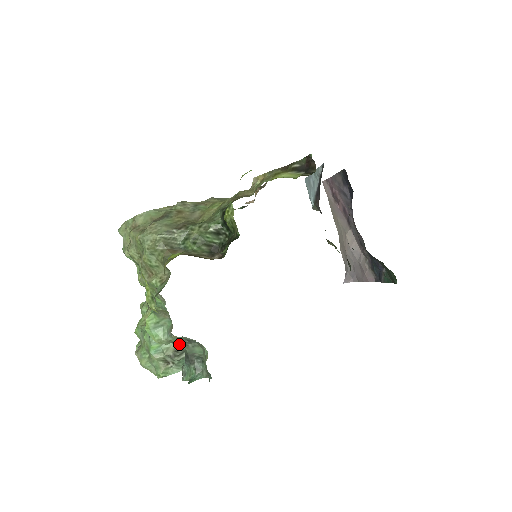
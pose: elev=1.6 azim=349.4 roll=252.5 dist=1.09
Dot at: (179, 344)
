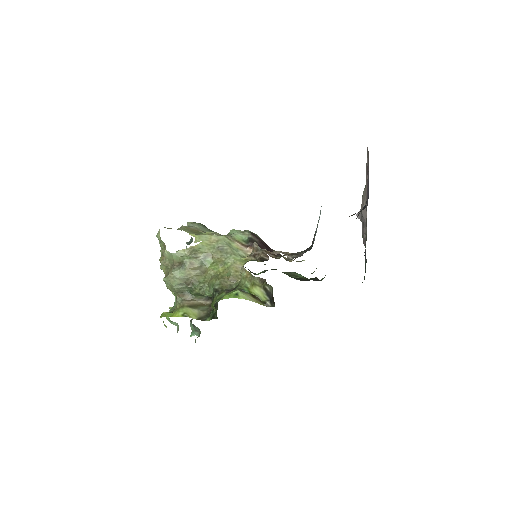
Dot at: occluded
